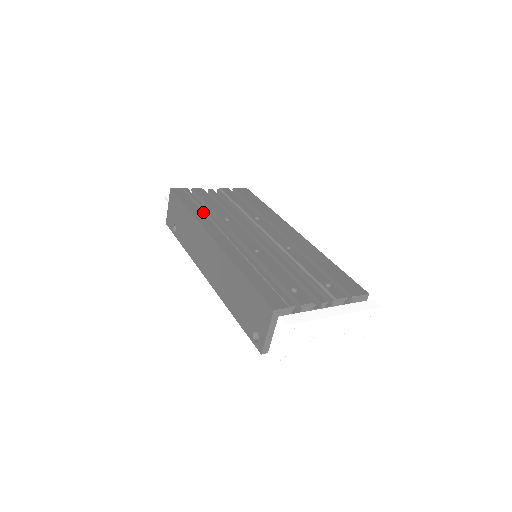
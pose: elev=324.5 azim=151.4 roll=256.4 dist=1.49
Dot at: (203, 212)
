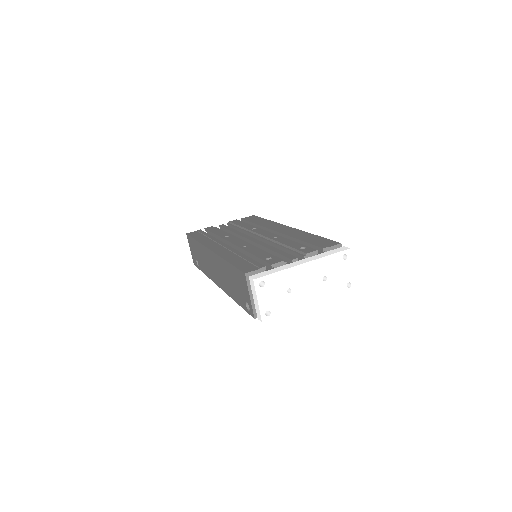
Dot at: (208, 238)
